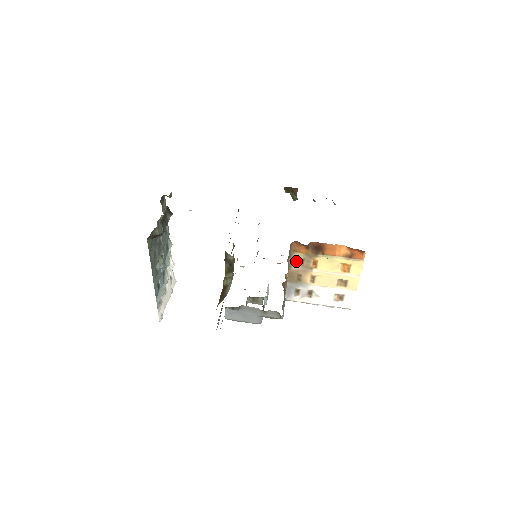
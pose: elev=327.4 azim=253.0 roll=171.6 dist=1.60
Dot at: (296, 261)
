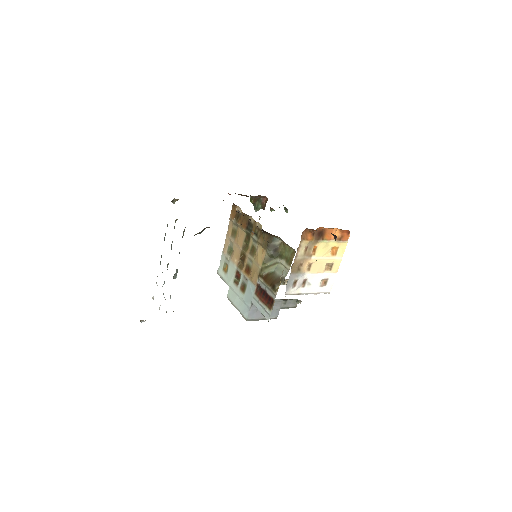
Dot at: (301, 250)
